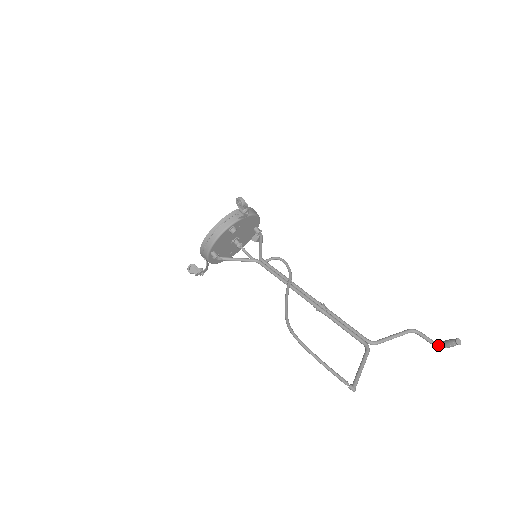
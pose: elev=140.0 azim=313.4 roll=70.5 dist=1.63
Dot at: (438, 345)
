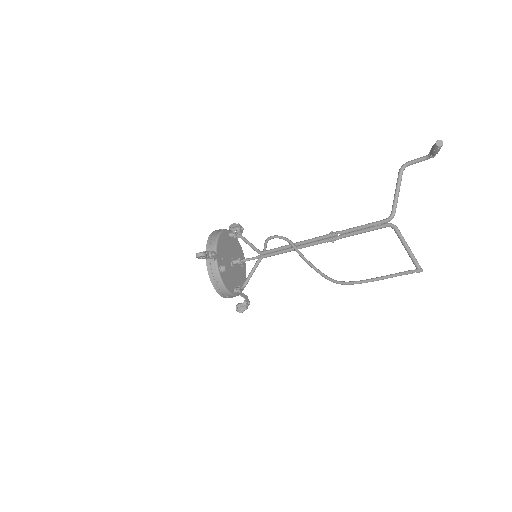
Dot at: occluded
